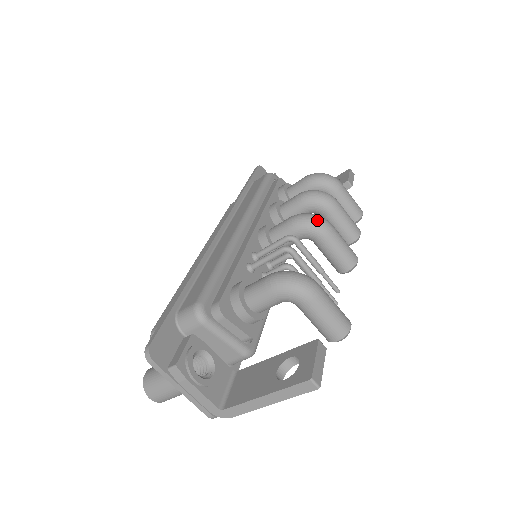
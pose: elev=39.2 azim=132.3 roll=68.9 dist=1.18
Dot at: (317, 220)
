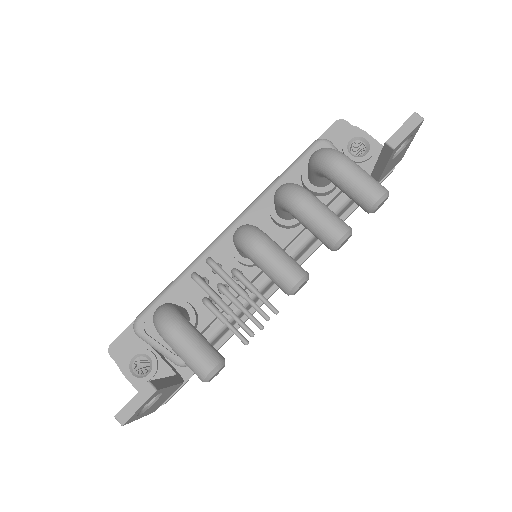
Dot at: (242, 237)
